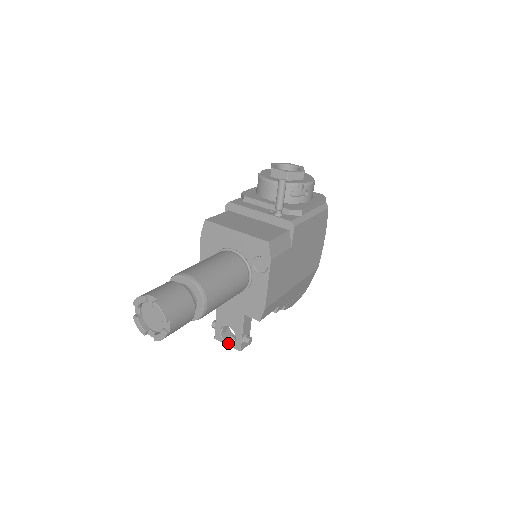
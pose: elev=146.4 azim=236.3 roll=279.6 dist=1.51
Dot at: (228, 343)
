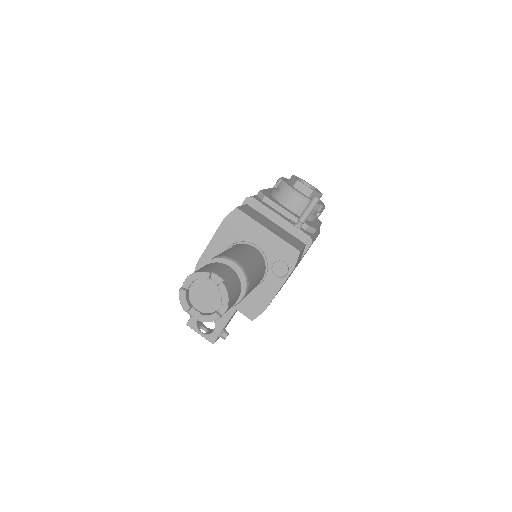
Dot at: (202, 333)
